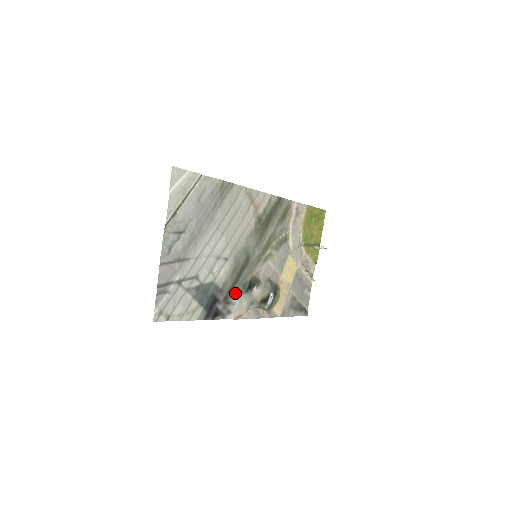
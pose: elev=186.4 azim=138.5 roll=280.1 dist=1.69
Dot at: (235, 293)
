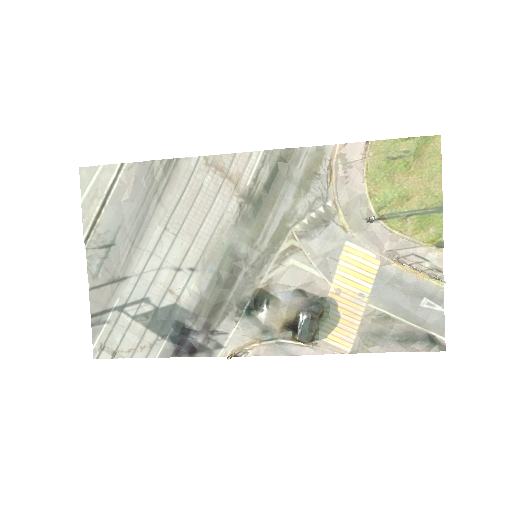
Dot at: (225, 317)
